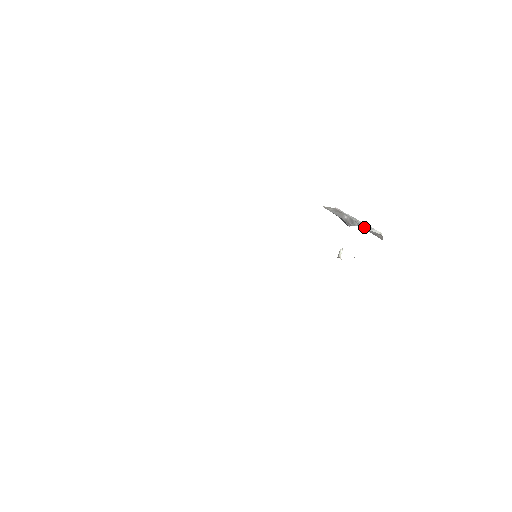
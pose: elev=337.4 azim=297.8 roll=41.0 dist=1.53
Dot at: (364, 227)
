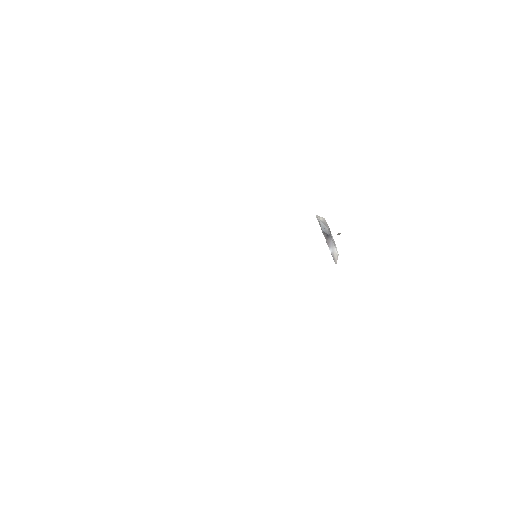
Dot at: (333, 242)
